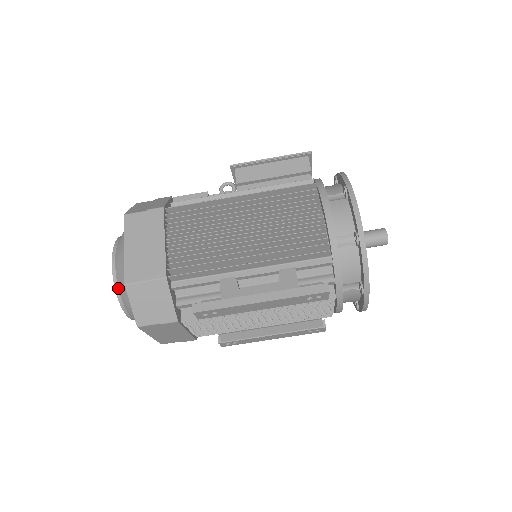
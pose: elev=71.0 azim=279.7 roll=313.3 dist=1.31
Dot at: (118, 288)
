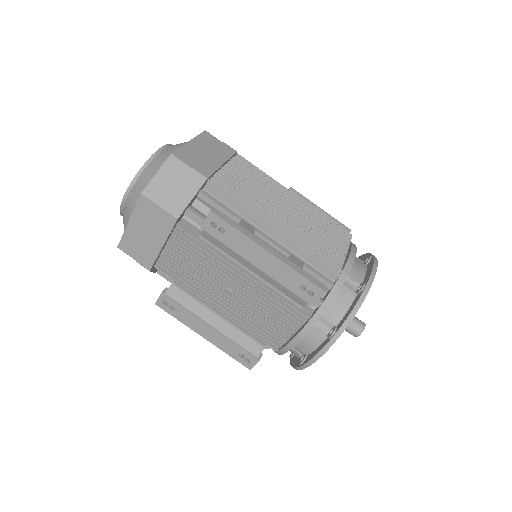
Dot at: (149, 163)
